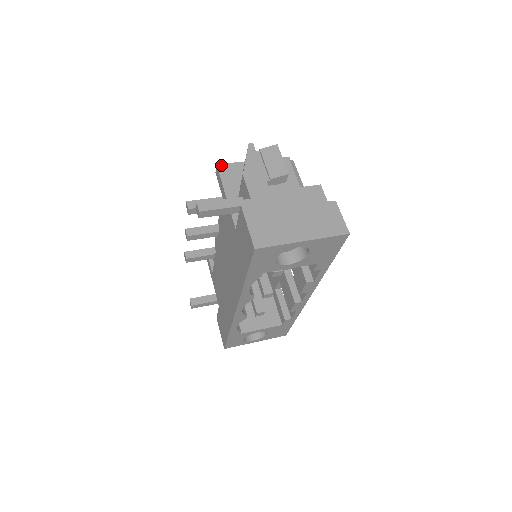
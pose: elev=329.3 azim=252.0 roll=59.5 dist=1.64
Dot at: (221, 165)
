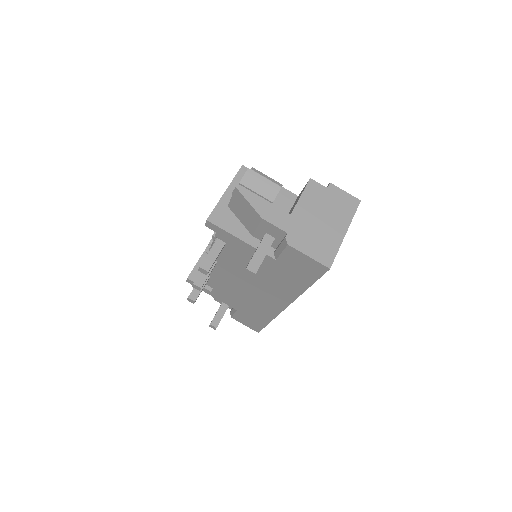
Dot at: (210, 217)
